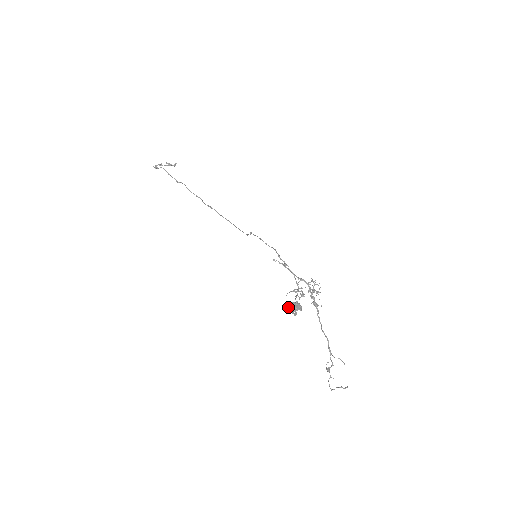
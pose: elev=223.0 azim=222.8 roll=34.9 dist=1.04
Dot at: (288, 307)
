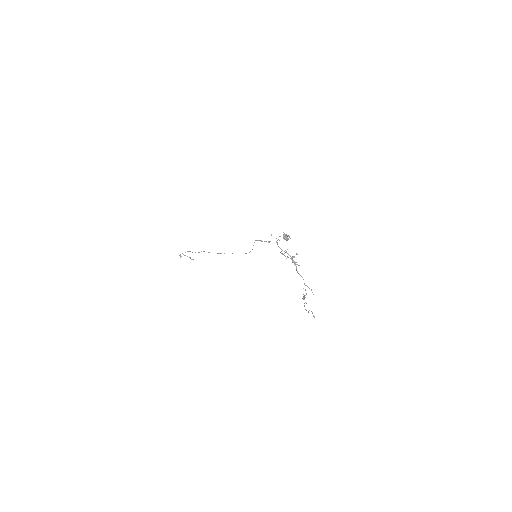
Dot at: (284, 233)
